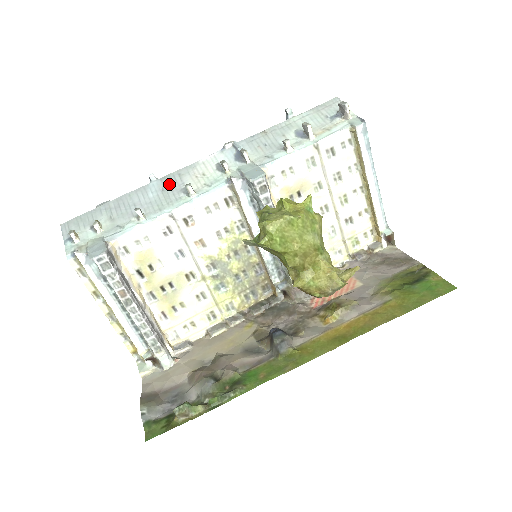
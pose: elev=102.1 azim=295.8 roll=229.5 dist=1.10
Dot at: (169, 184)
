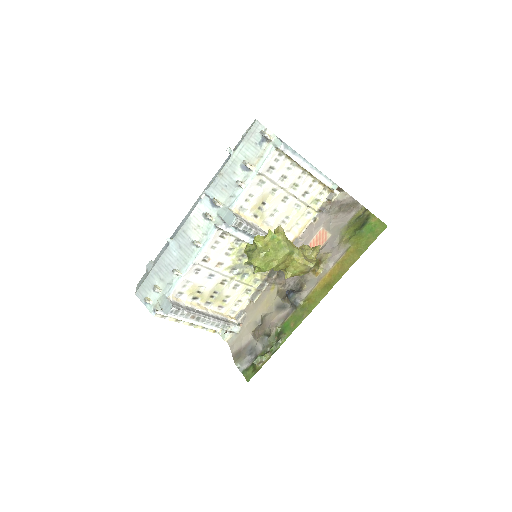
Dot at: (181, 241)
